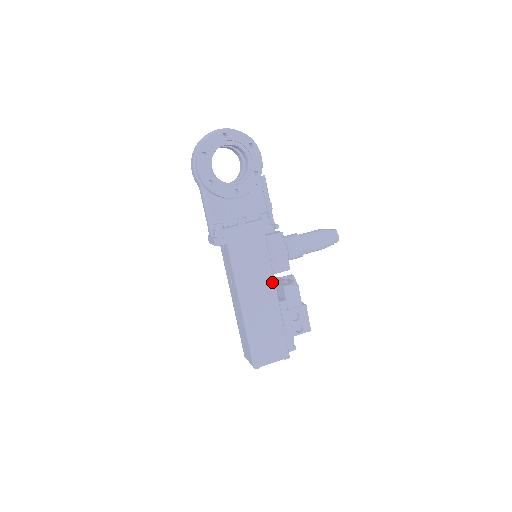
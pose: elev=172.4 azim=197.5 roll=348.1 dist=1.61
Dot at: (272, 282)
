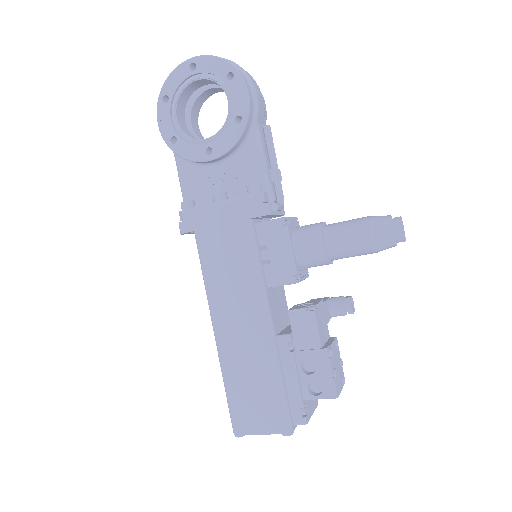
Dot at: (260, 299)
